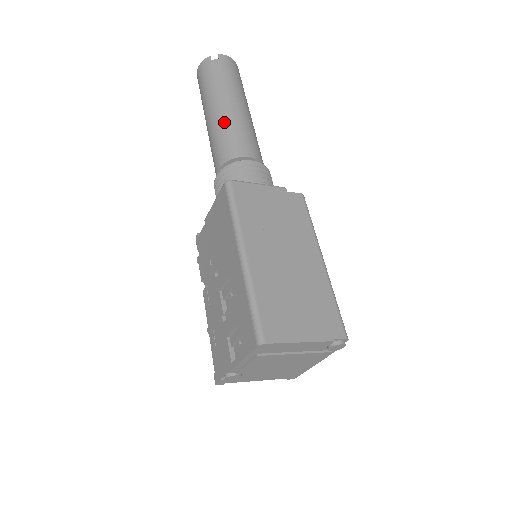
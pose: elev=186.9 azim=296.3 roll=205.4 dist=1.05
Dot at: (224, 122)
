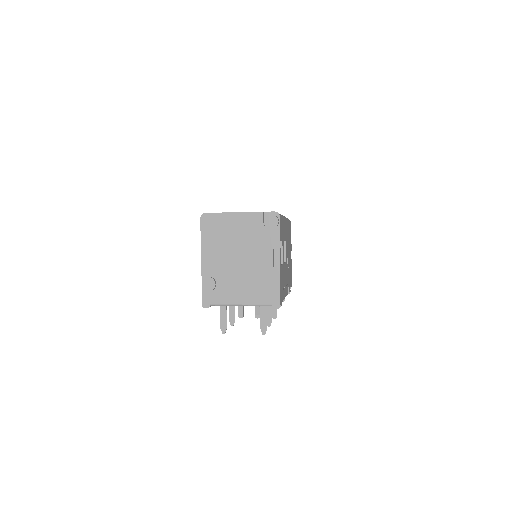
Dot at: occluded
